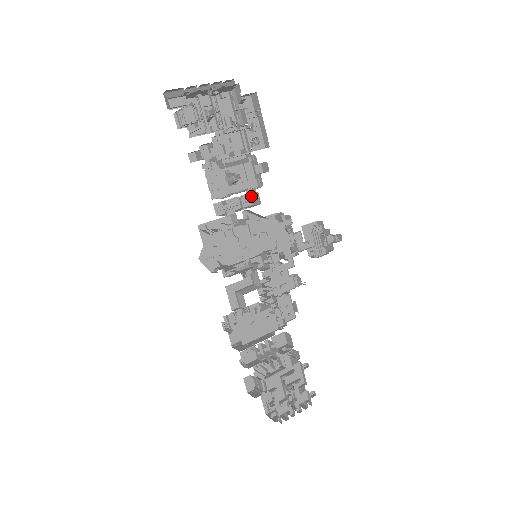
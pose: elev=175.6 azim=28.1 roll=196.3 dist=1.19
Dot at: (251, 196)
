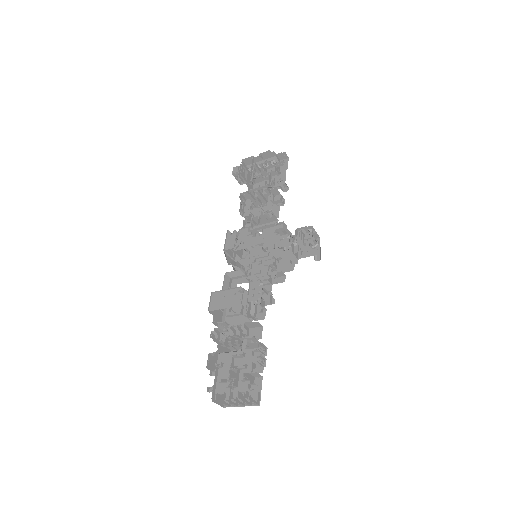
Dot at: occluded
